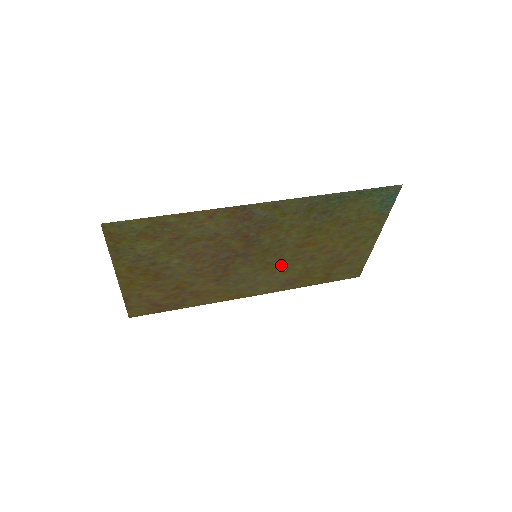
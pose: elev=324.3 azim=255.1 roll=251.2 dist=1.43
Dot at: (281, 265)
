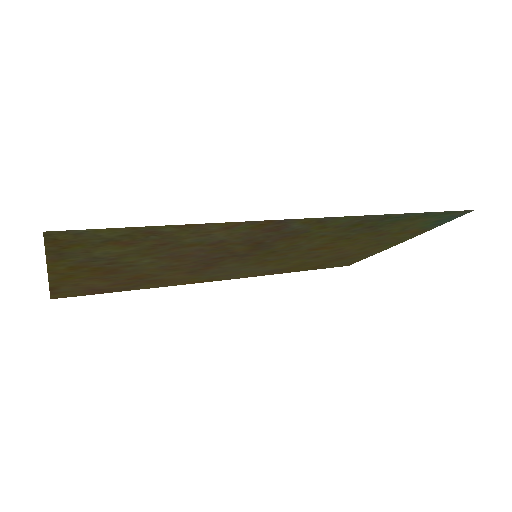
Dot at: (278, 261)
